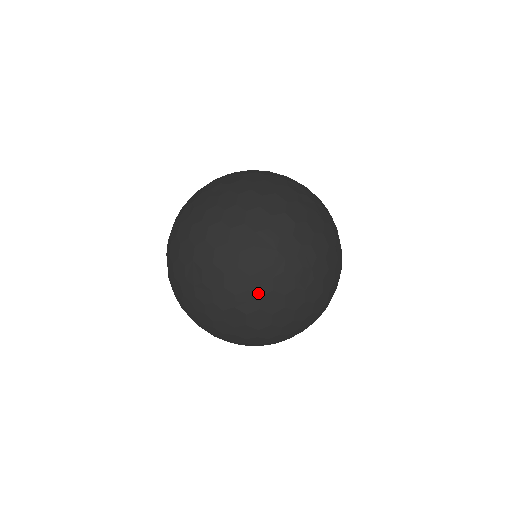
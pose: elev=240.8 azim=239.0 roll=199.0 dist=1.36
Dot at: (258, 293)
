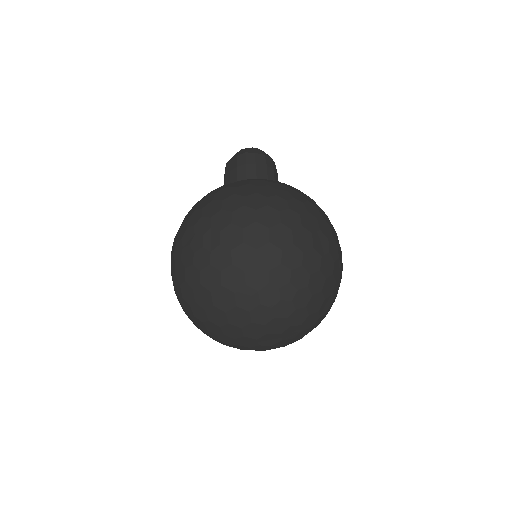
Dot at: occluded
